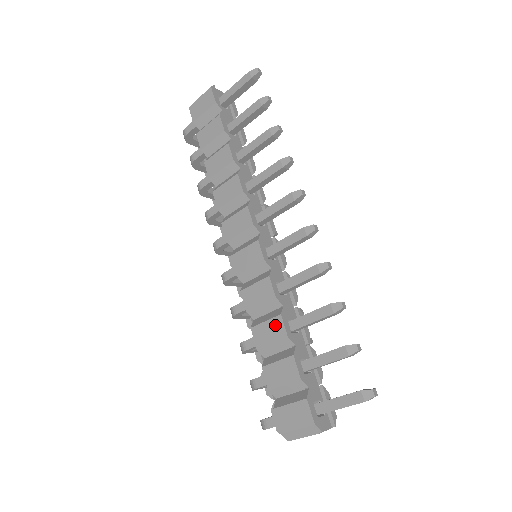
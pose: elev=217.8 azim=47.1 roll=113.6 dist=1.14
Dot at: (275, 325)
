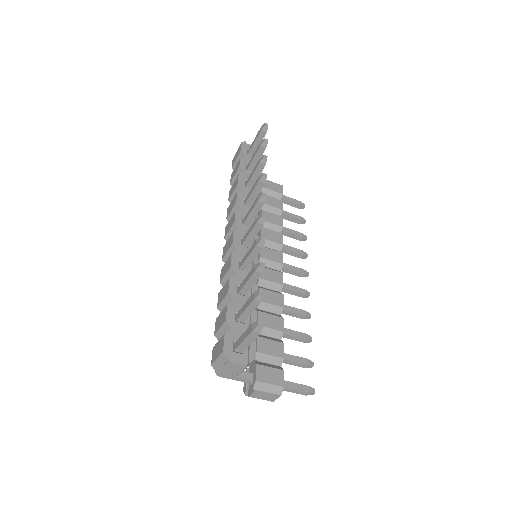
Dot at: (226, 286)
